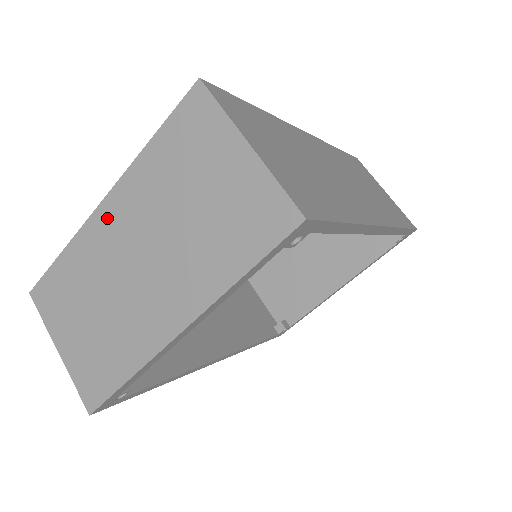
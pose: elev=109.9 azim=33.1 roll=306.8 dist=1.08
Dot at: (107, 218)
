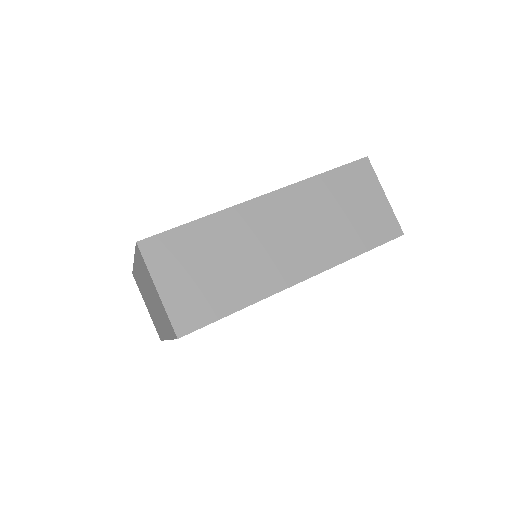
Dot at: (137, 270)
